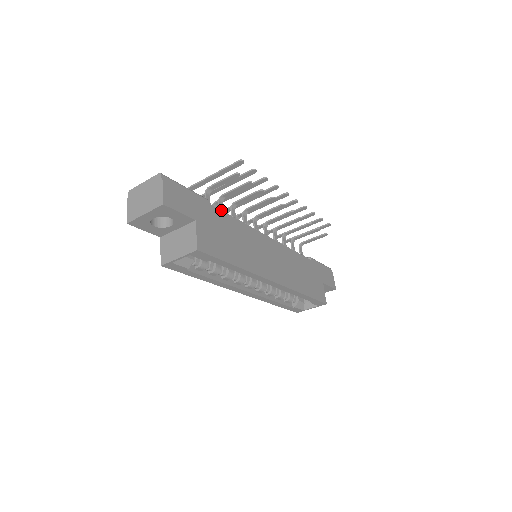
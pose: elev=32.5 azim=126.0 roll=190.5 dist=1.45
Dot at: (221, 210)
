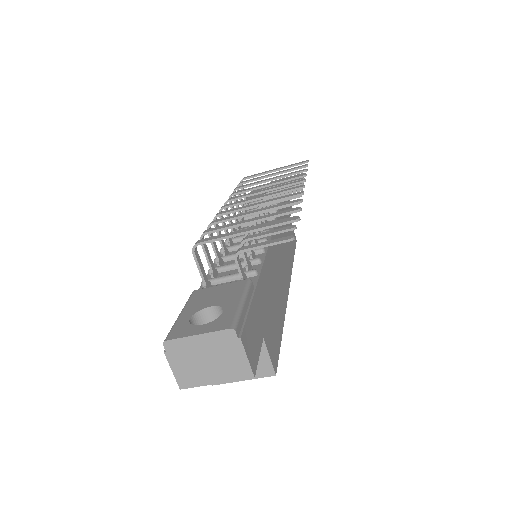
Dot at: (259, 275)
